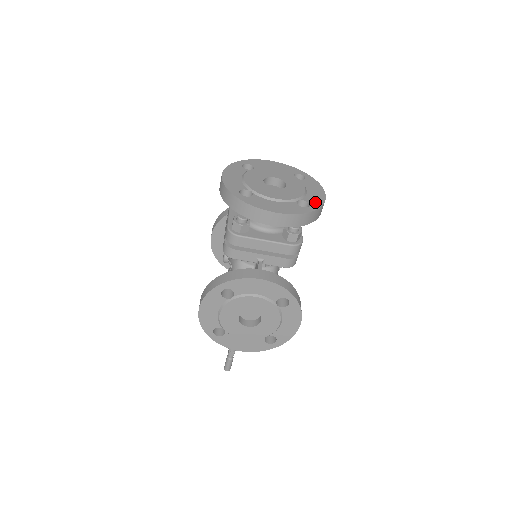
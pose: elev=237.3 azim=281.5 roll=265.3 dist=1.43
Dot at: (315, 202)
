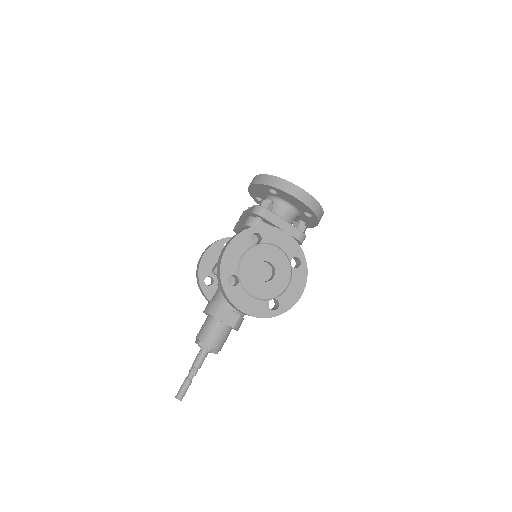
Dot at: occluded
